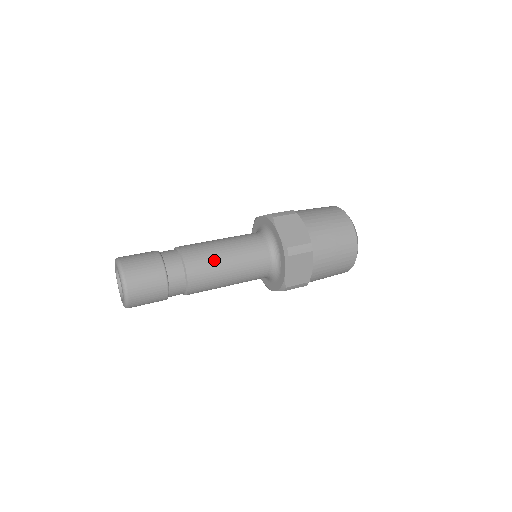
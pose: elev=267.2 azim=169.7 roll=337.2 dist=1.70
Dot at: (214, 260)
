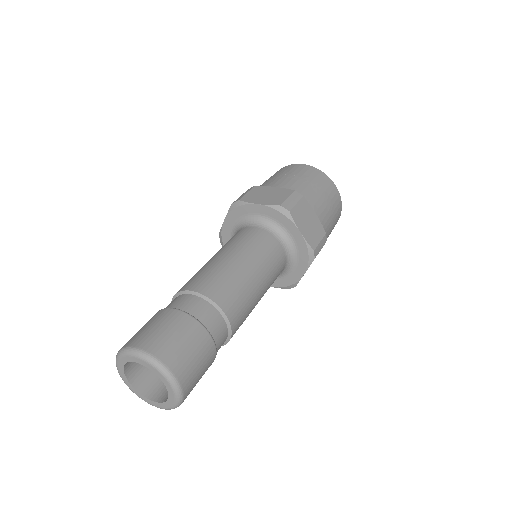
Dot at: (226, 270)
